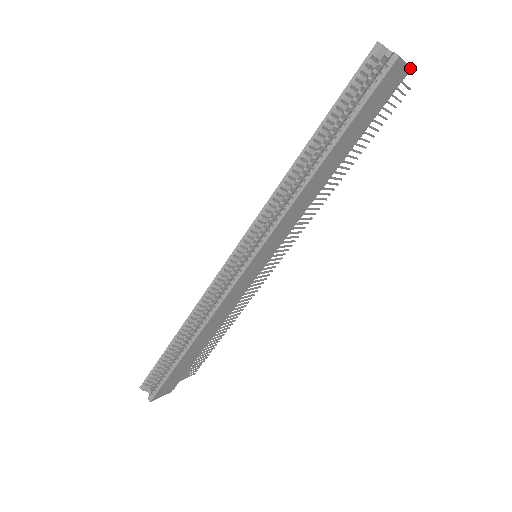
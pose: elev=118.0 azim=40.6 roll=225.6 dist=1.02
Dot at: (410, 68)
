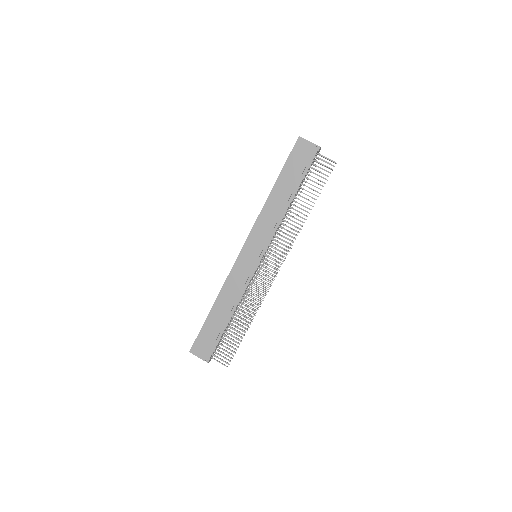
Dot at: (317, 145)
